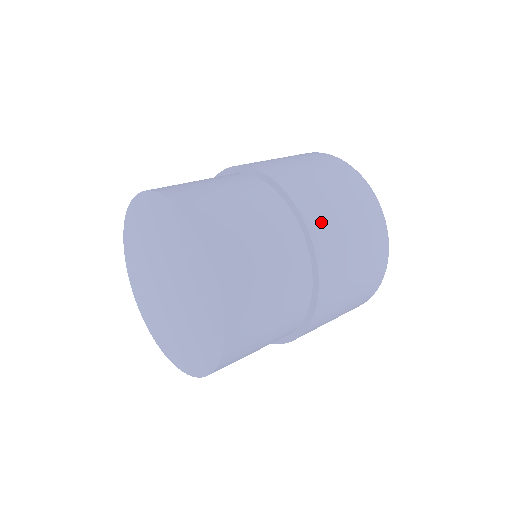
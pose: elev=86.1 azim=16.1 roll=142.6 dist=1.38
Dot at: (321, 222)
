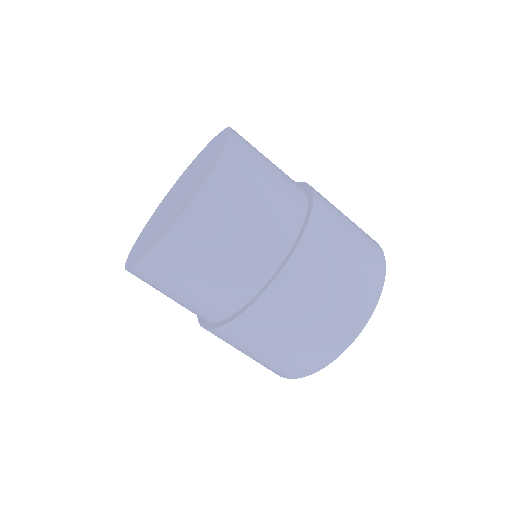
Dot at: (325, 223)
